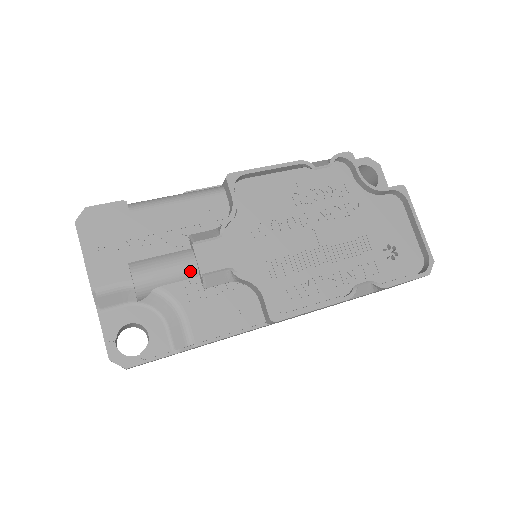
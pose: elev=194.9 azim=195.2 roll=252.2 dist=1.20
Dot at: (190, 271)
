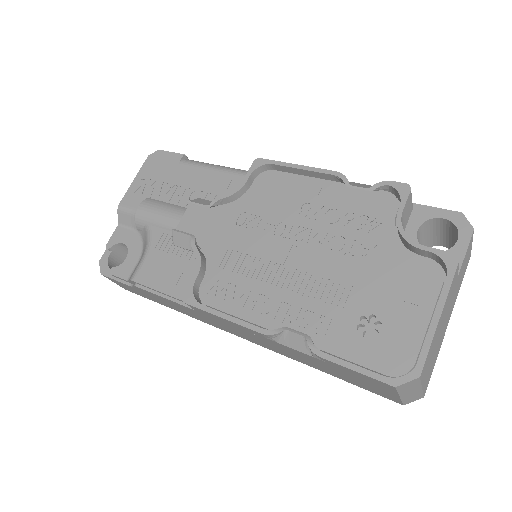
Dot at: (174, 224)
